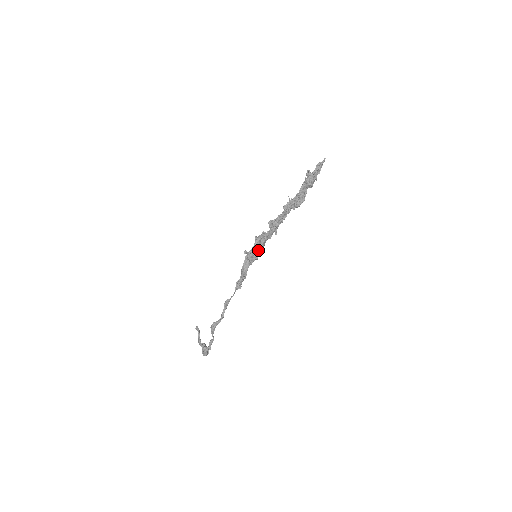
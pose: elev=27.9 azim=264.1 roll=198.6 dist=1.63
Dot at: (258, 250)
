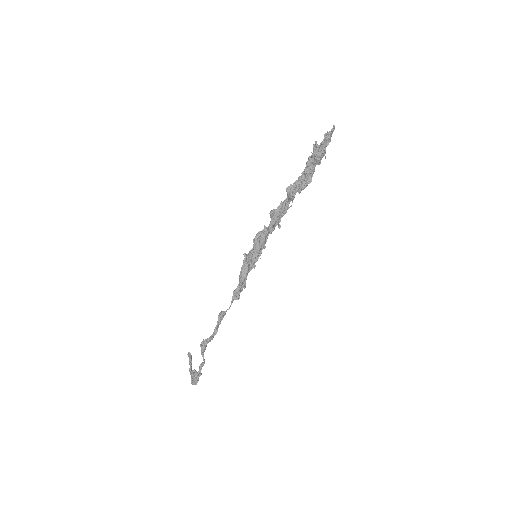
Dot at: (258, 248)
